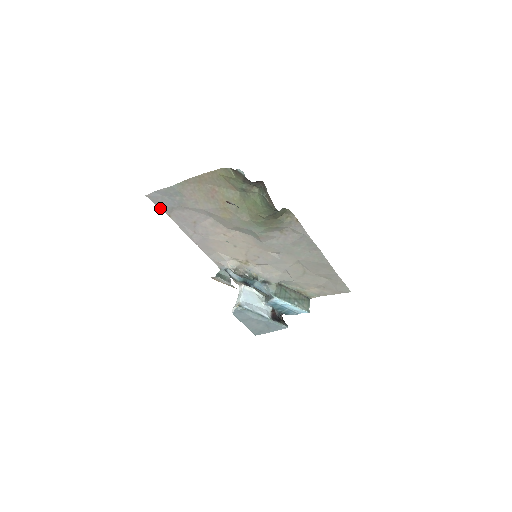
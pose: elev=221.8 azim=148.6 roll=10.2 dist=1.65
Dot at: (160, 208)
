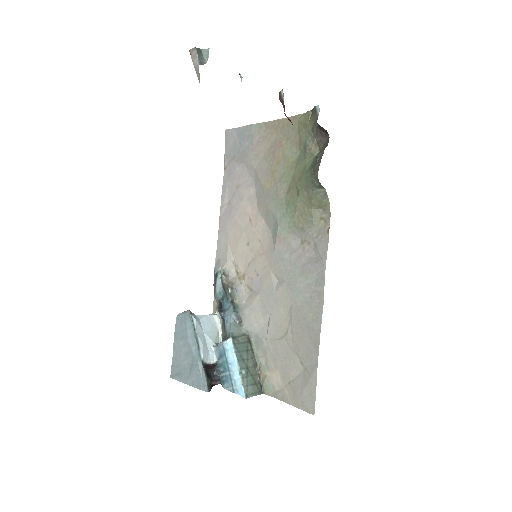
Dot at: (225, 153)
